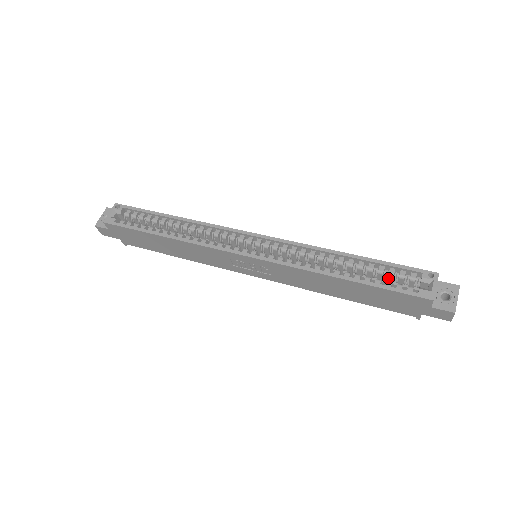
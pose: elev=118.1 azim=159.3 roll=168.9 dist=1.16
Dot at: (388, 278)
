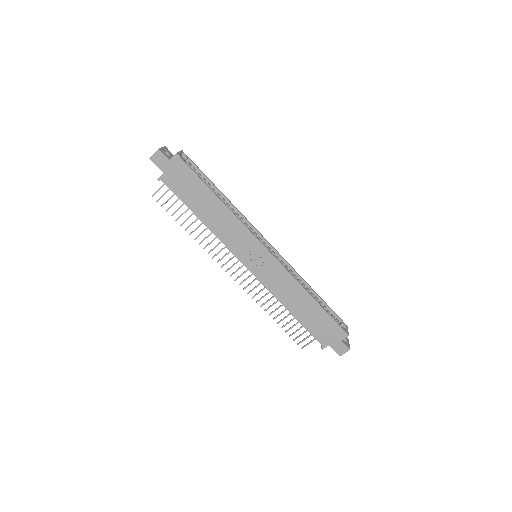
Dot at: occluded
